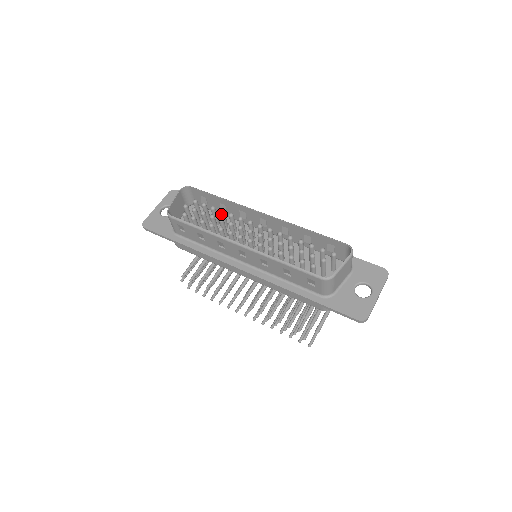
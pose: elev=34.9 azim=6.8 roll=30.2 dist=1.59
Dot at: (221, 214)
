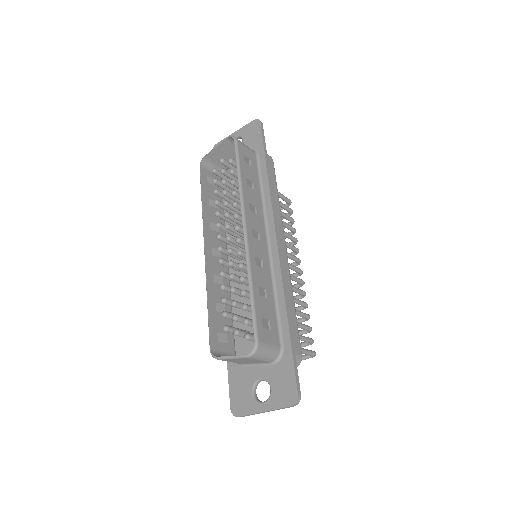
Dot at: (233, 195)
